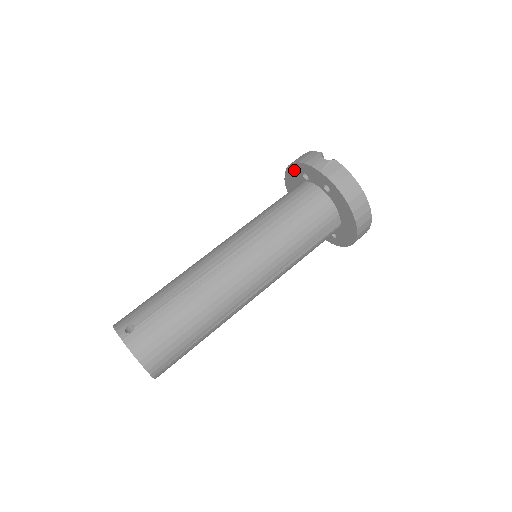
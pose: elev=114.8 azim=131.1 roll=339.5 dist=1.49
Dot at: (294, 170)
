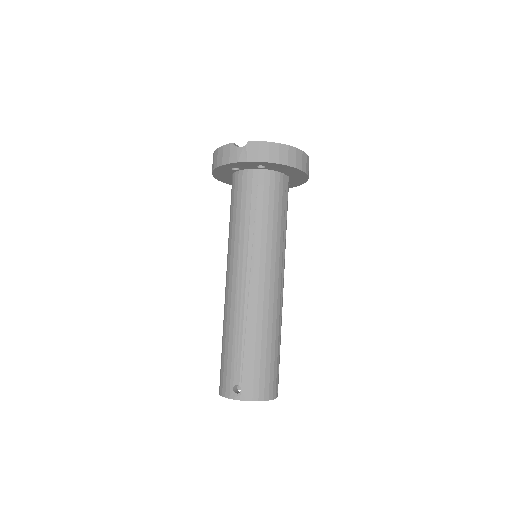
Dot at: (221, 170)
